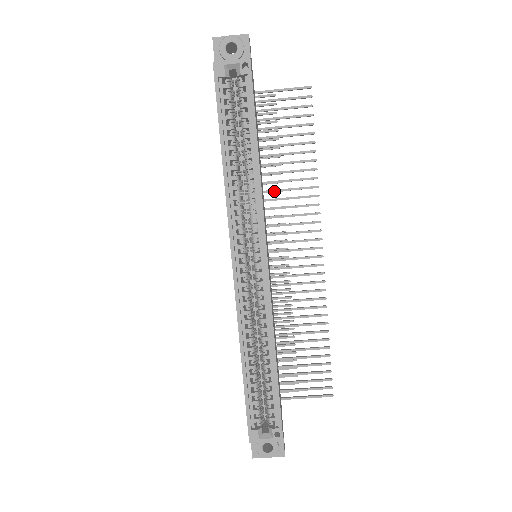
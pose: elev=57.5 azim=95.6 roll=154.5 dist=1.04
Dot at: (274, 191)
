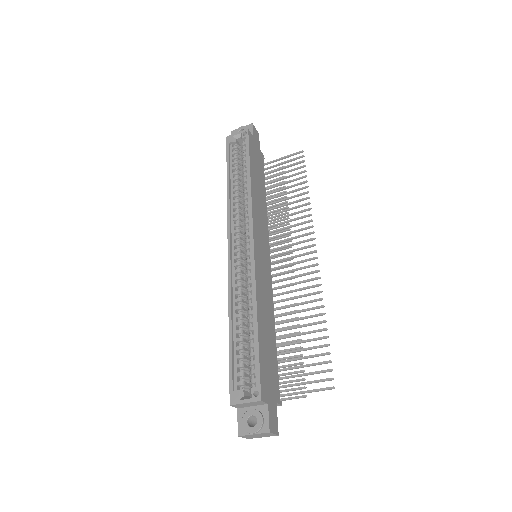
Dot at: (278, 218)
